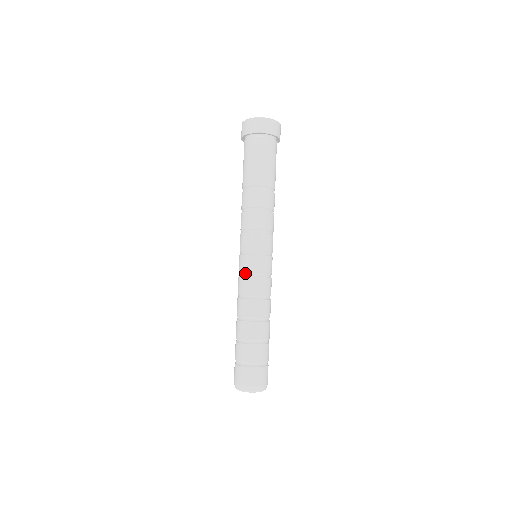
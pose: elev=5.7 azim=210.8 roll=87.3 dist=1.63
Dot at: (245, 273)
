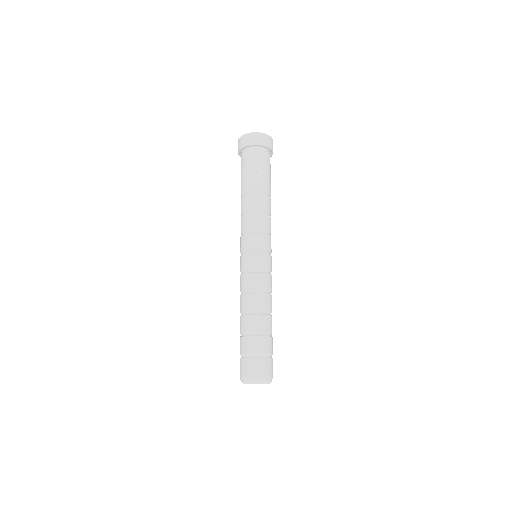
Dot at: occluded
